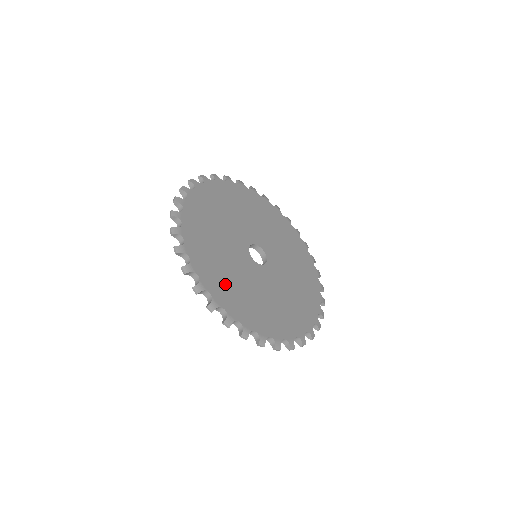
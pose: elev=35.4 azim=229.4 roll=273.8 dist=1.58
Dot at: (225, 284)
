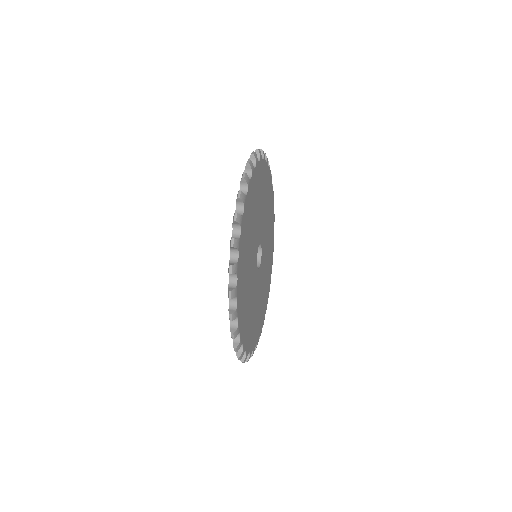
Dot at: (246, 314)
